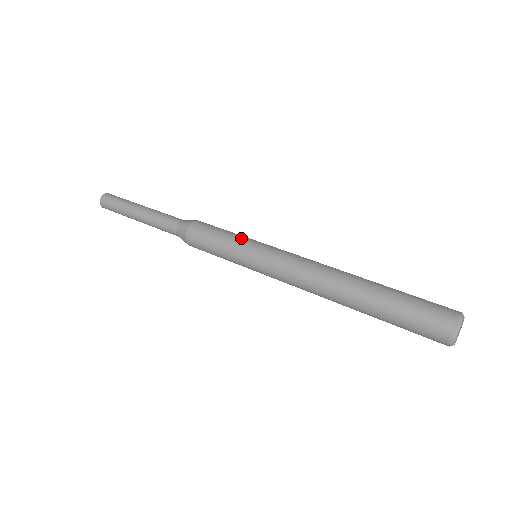
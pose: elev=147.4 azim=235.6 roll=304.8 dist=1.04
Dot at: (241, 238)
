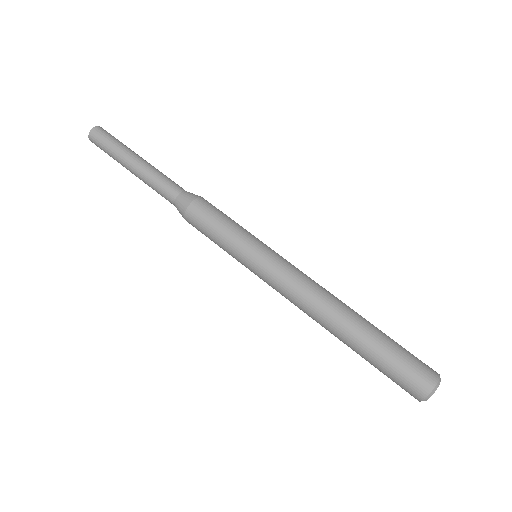
Dot at: (236, 246)
